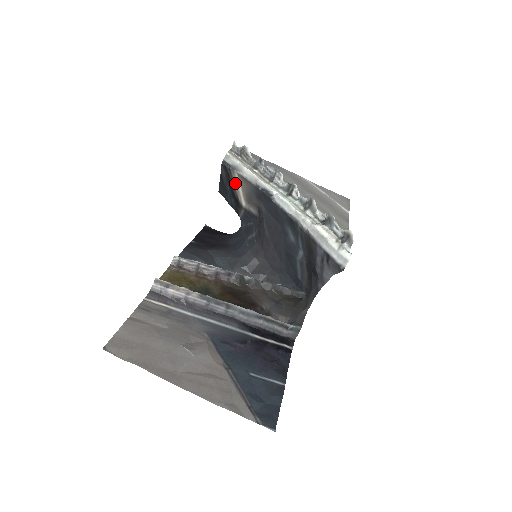
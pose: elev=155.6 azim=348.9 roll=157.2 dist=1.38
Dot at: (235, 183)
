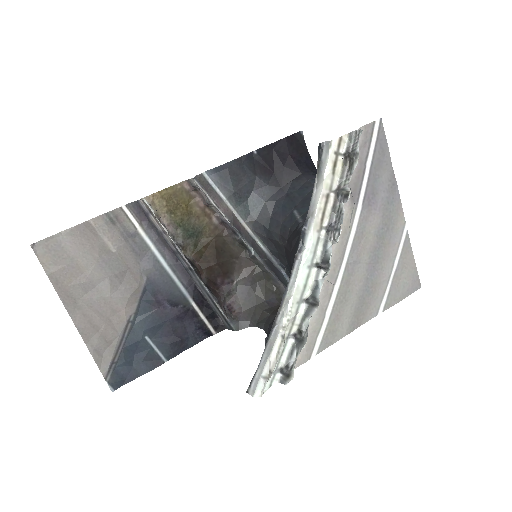
Dot at: occluded
